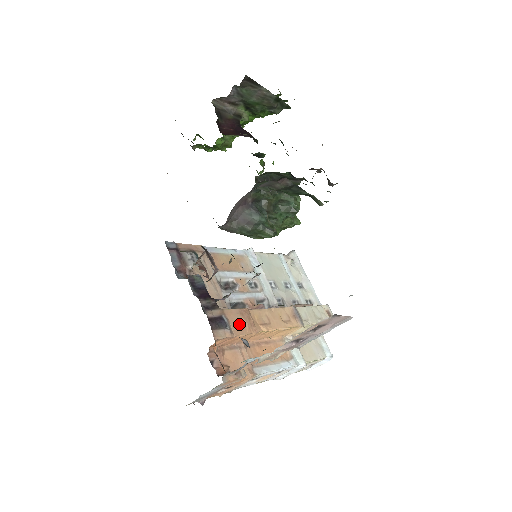
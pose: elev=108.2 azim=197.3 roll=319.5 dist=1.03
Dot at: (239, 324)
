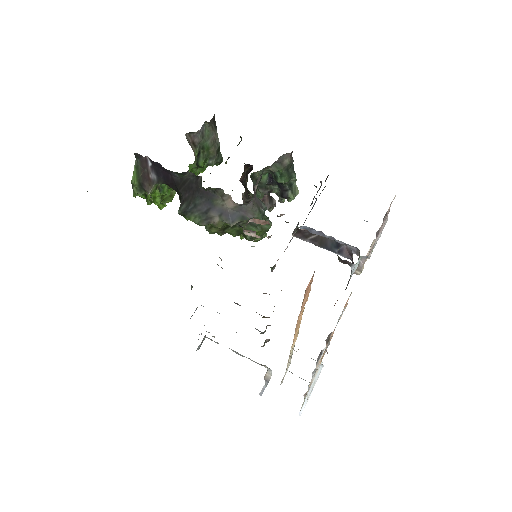
Dot at: occluded
